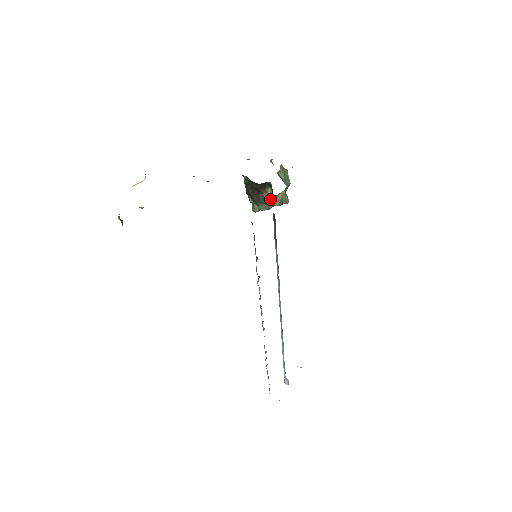
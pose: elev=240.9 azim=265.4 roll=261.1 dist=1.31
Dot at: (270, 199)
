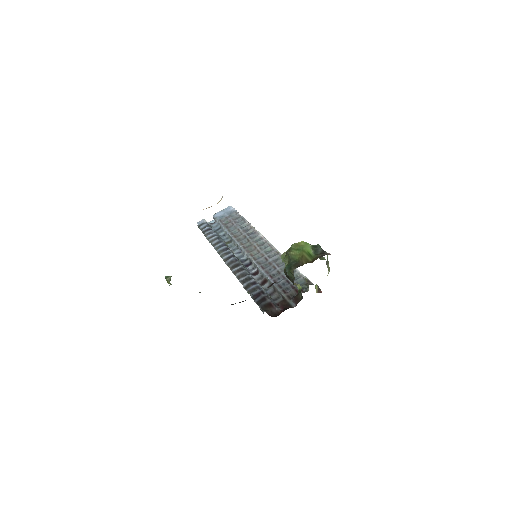
Dot at: occluded
